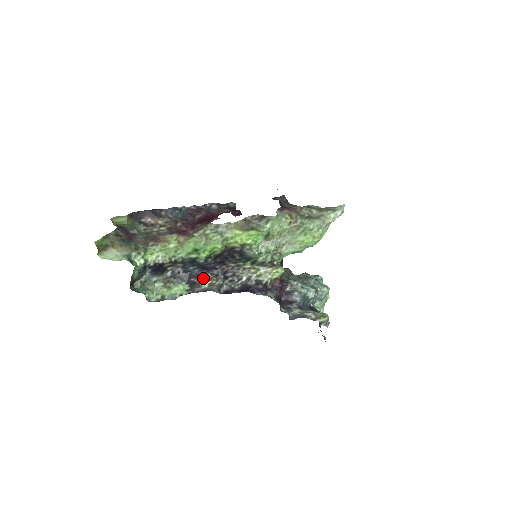
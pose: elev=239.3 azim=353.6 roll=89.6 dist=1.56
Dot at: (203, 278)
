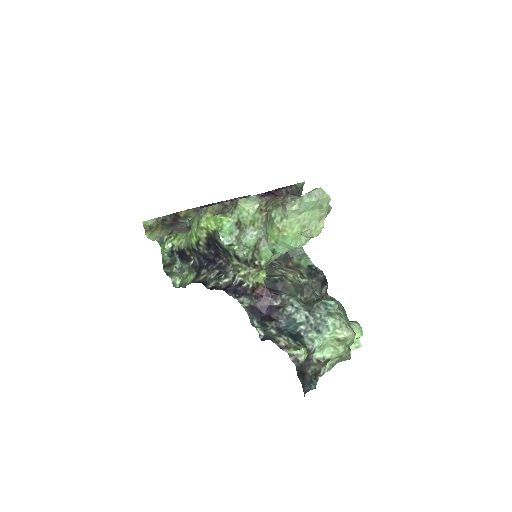
Dot at: (205, 270)
